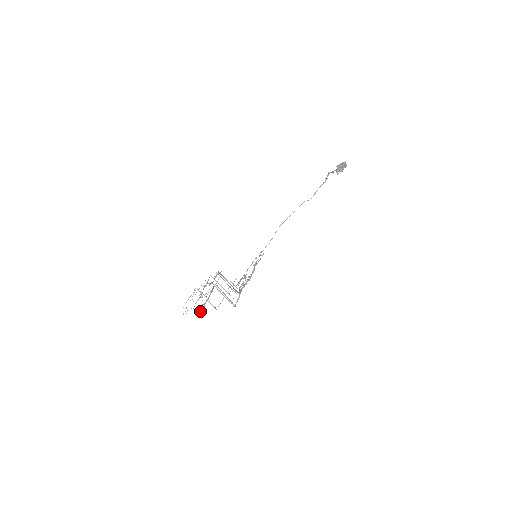
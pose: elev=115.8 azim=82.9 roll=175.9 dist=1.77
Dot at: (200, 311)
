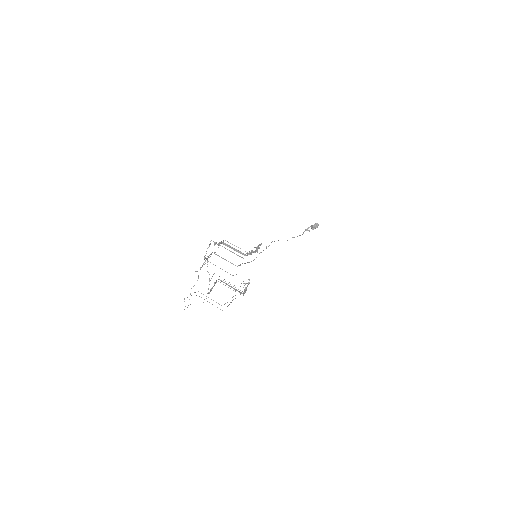
Dot at: occluded
